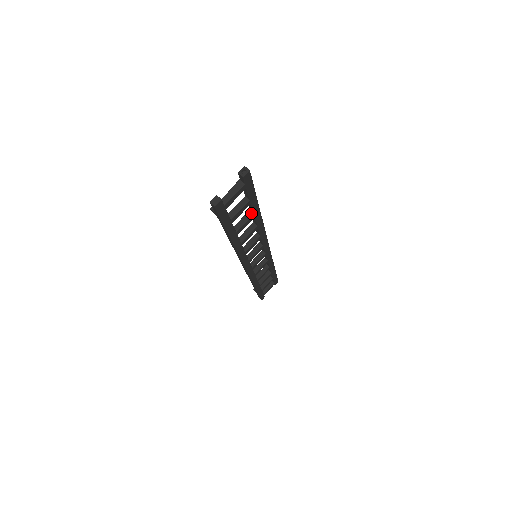
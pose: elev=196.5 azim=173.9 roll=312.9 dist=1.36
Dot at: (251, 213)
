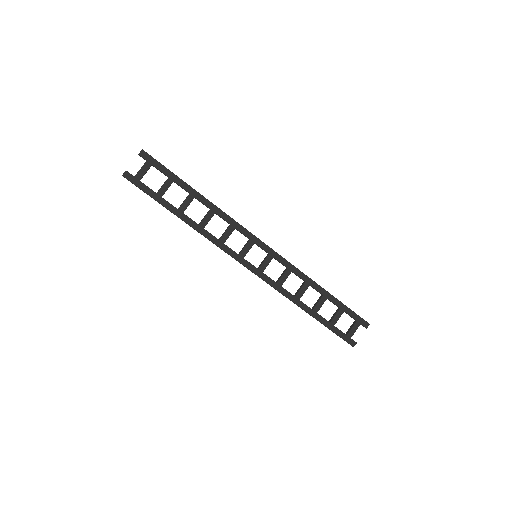
Dot at: (189, 194)
